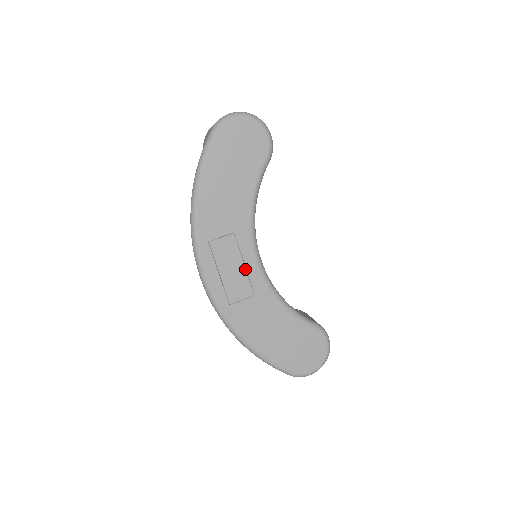
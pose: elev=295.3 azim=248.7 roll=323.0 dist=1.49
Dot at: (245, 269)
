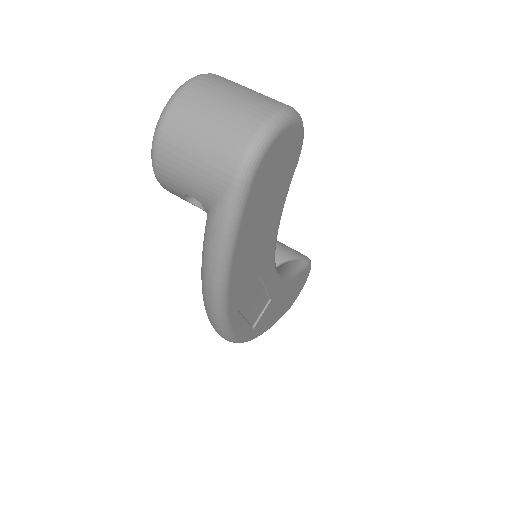
Dot at: (265, 290)
